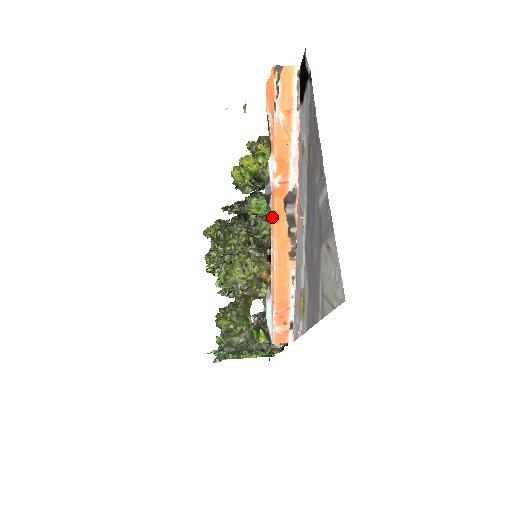
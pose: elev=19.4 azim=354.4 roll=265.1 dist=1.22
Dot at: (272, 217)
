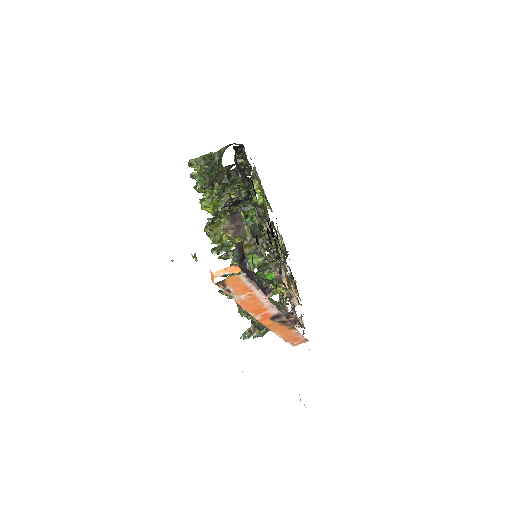
Dot at: occluded
